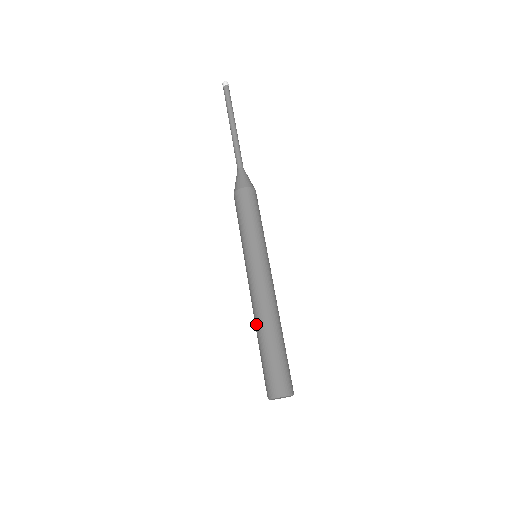
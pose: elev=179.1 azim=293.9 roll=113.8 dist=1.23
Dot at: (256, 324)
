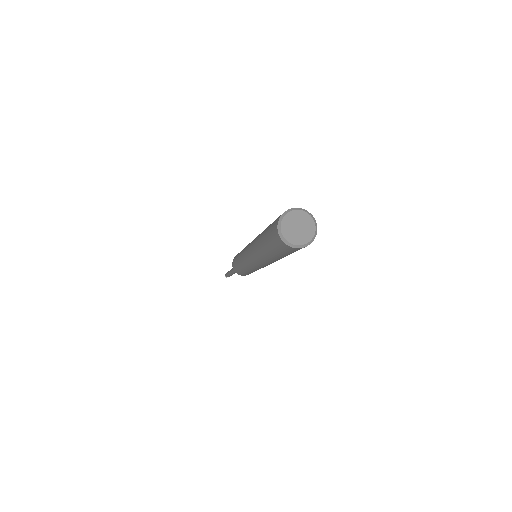
Dot at: (256, 242)
